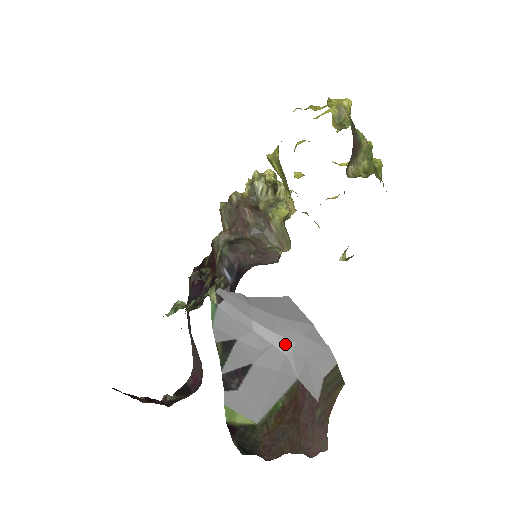
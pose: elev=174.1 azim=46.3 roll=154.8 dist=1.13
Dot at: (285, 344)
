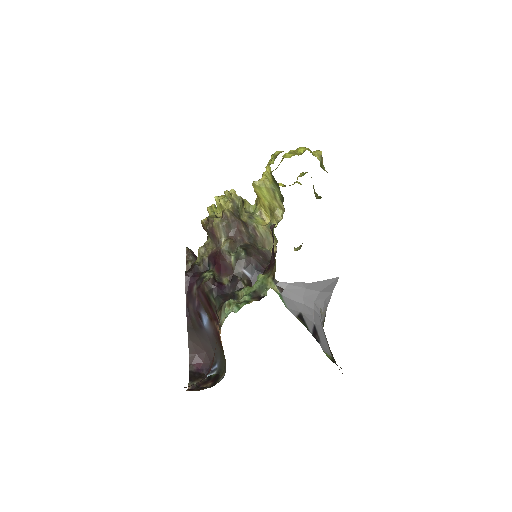
Dot at: (318, 308)
